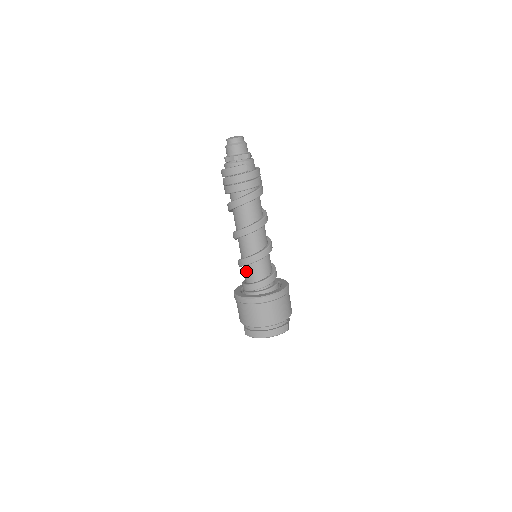
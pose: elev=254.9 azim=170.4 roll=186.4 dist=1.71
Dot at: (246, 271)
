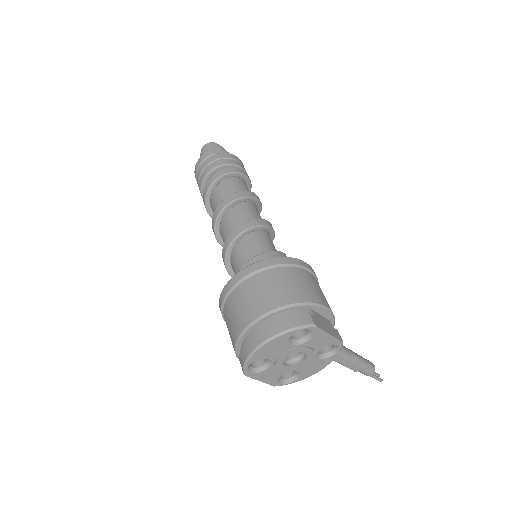
Dot at: (233, 268)
